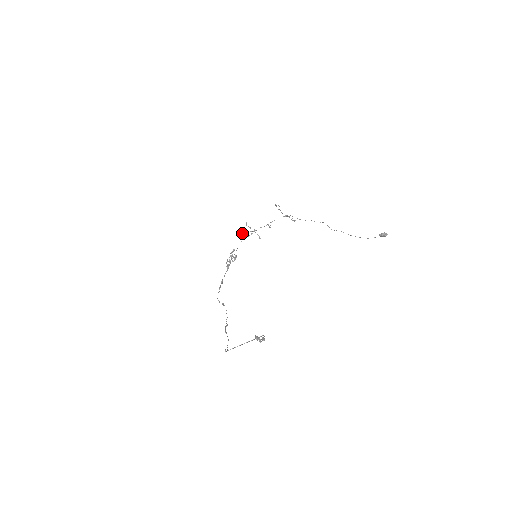
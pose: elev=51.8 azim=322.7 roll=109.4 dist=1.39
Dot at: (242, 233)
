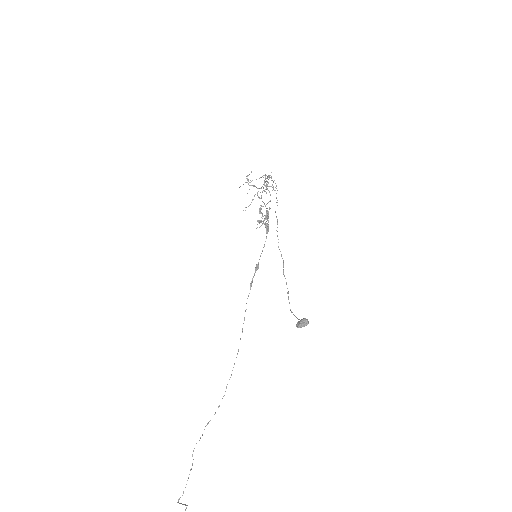
Dot at: (243, 210)
